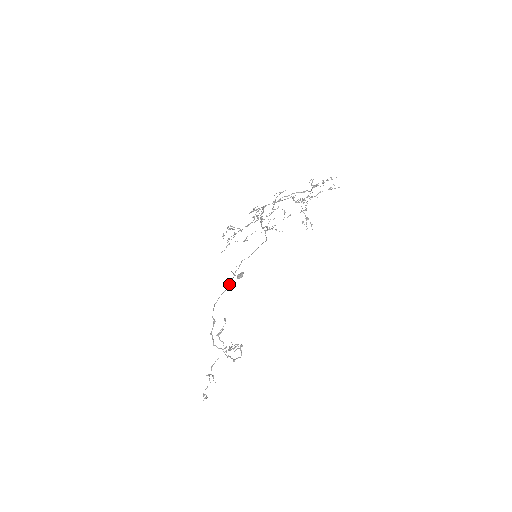
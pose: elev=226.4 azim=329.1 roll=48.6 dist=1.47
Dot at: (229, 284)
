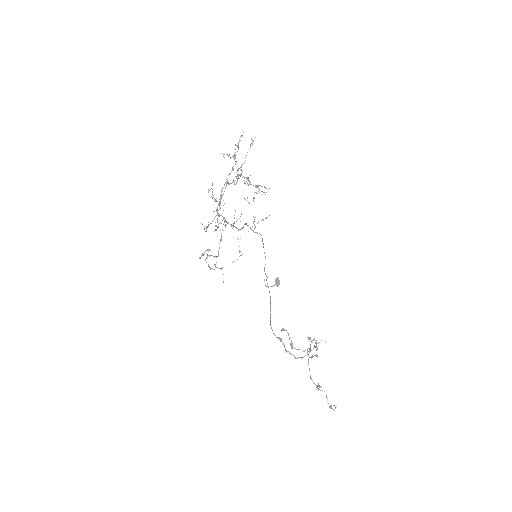
Dot at: (270, 298)
